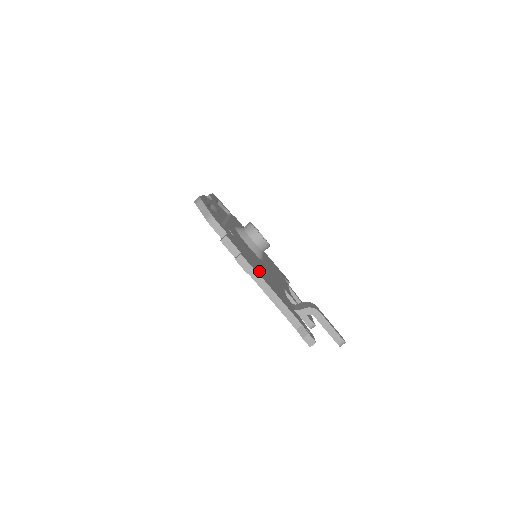
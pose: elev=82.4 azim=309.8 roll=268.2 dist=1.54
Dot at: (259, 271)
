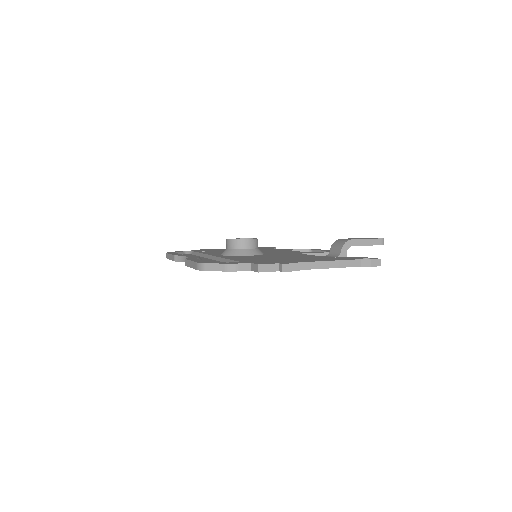
Dot at: occluded
